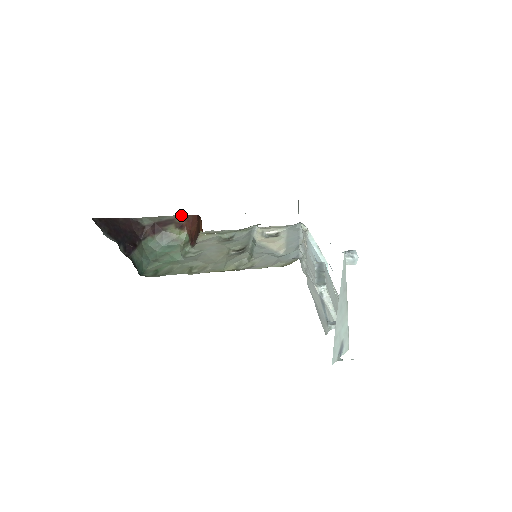
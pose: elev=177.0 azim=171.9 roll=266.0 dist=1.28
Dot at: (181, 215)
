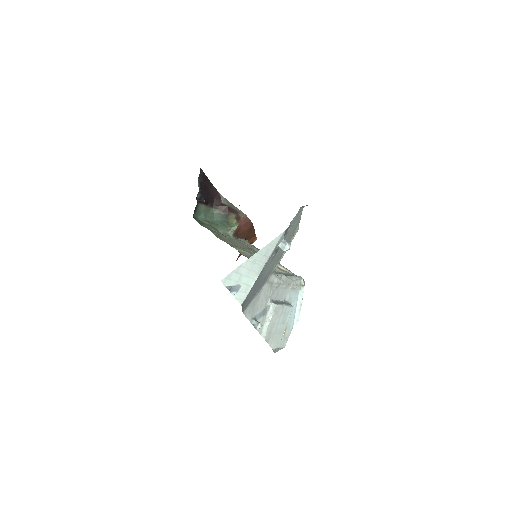
Dot at: occluded
